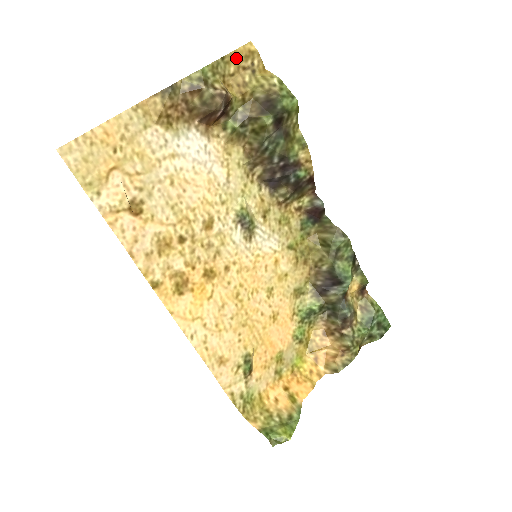
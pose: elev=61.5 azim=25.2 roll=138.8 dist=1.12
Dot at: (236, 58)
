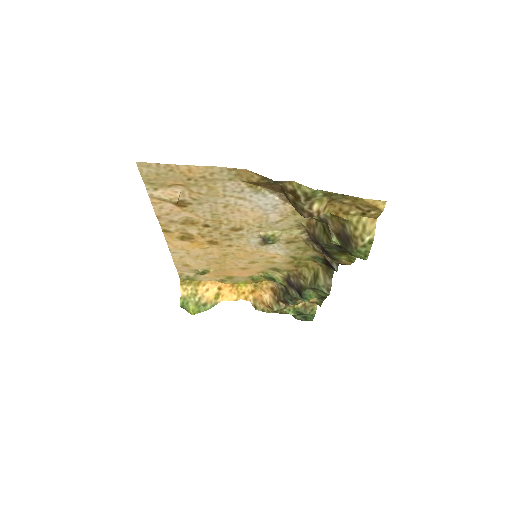
Dot at: (358, 201)
